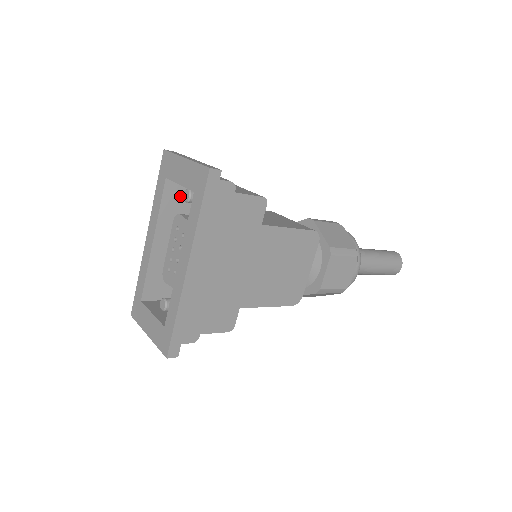
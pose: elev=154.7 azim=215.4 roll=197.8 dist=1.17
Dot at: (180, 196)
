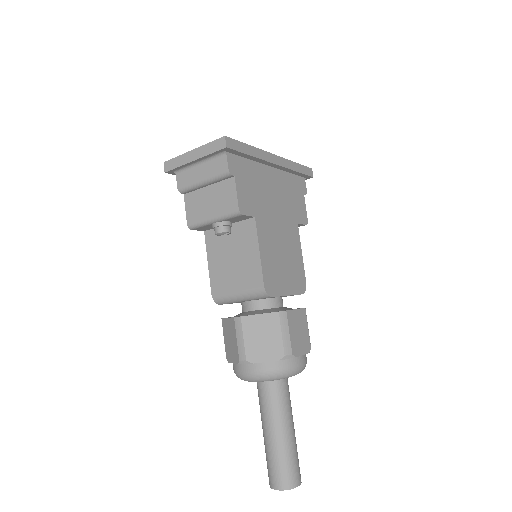
Dot at: occluded
